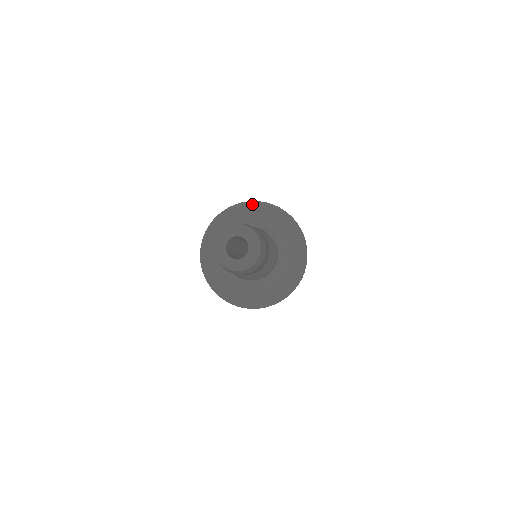
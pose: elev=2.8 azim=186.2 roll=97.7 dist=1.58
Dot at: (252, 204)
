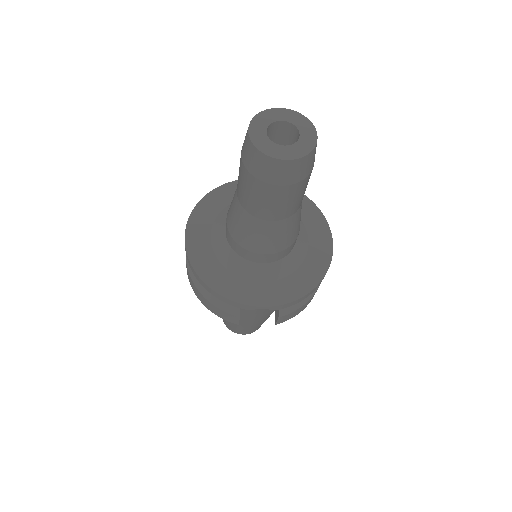
Dot at: occluded
